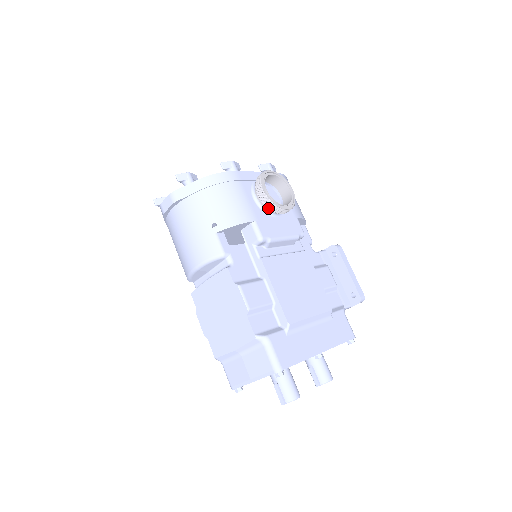
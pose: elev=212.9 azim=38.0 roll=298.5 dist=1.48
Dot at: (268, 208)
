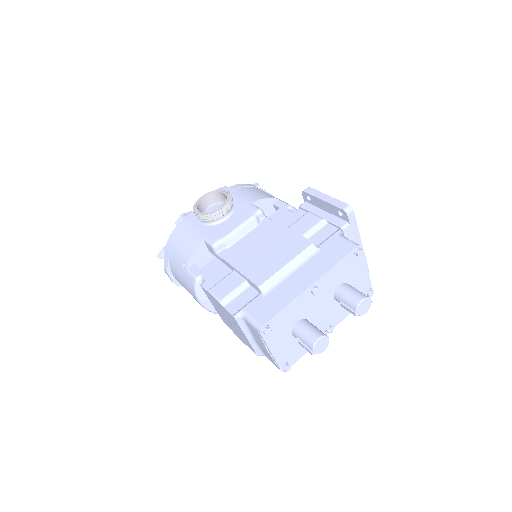
Dot at: (210, 221)
